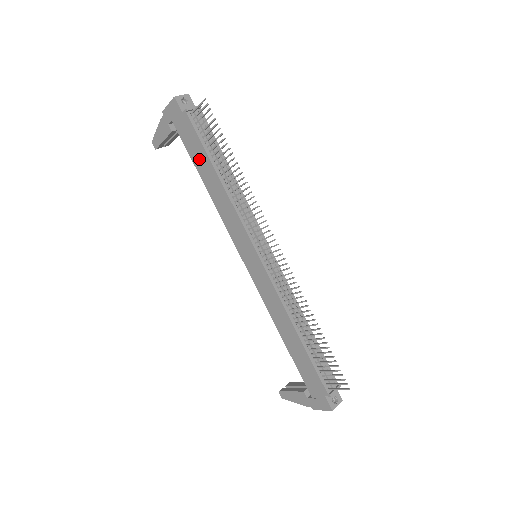
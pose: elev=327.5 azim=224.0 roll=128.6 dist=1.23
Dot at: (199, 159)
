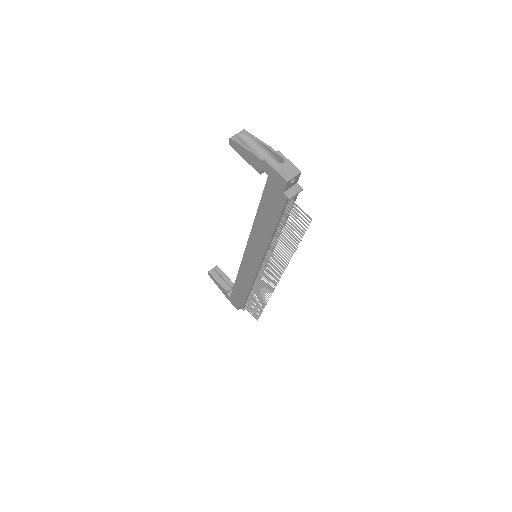
Dot at: (267, 212)
